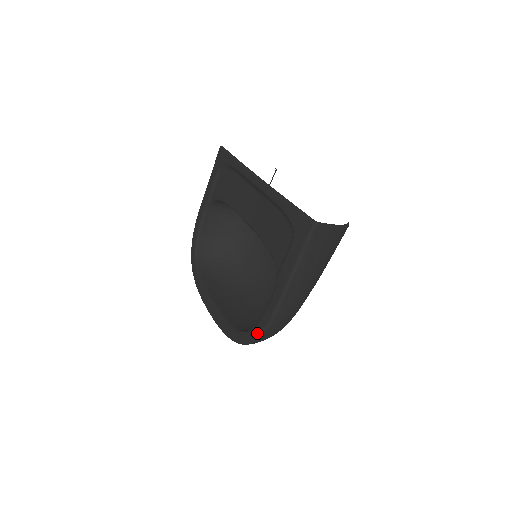
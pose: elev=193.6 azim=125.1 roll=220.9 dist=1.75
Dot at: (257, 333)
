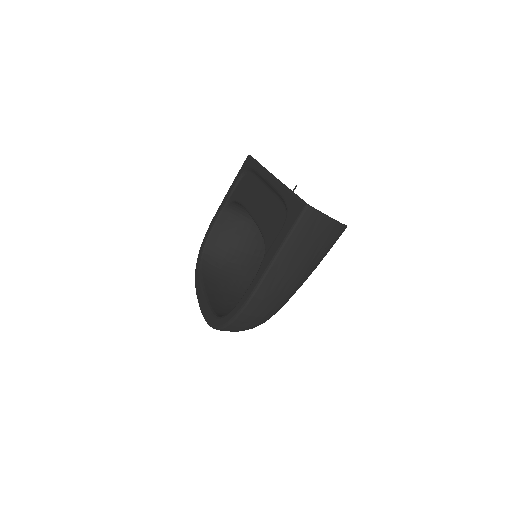
Dot at: (233, 315)
